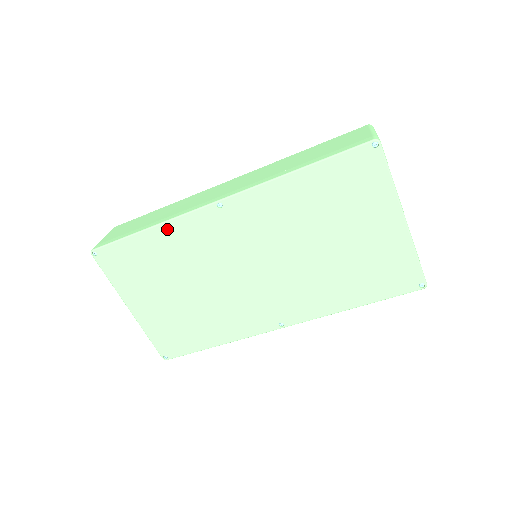
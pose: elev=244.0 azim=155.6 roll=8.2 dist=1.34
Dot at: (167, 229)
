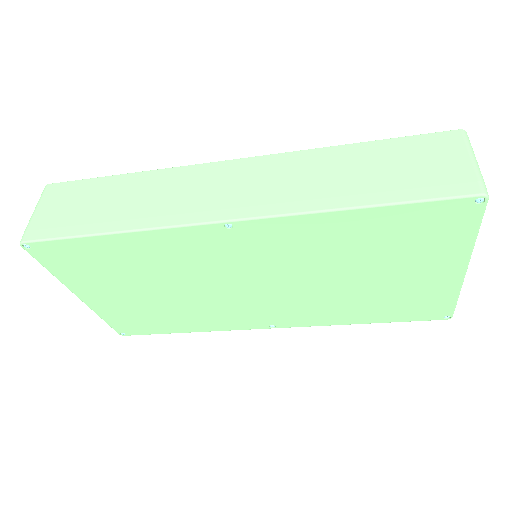
Dot at: (143, 238)
